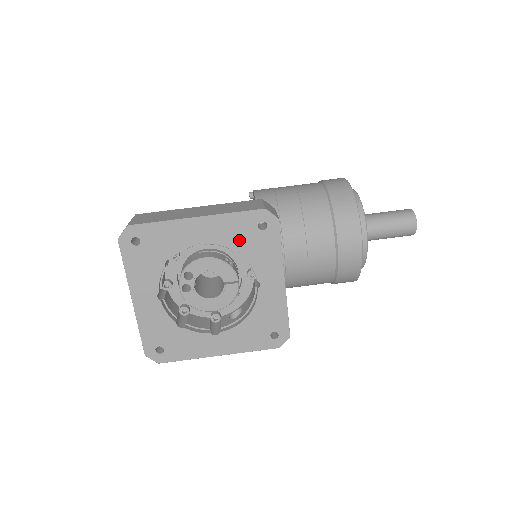
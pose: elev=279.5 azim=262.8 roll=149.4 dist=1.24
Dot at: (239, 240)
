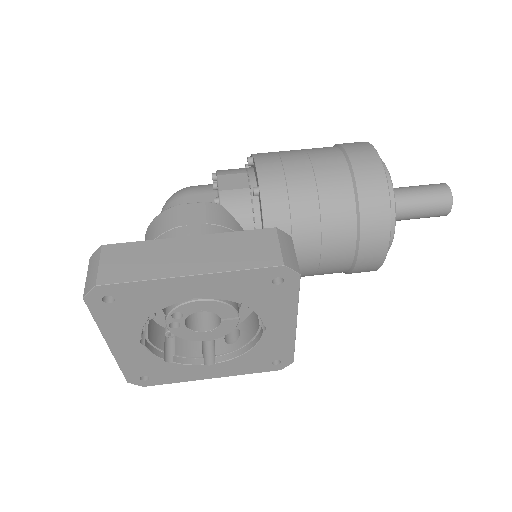
Dot at: (246, 294)
